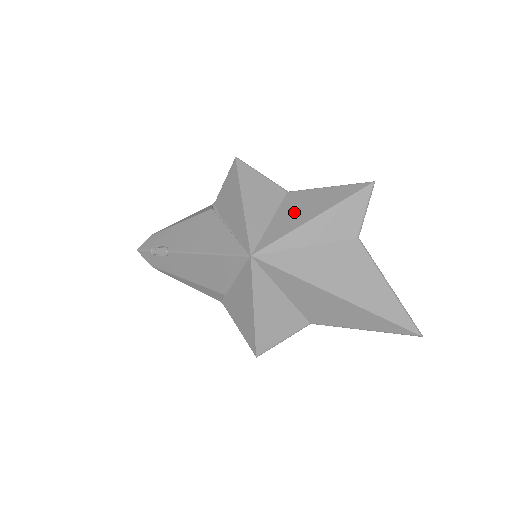
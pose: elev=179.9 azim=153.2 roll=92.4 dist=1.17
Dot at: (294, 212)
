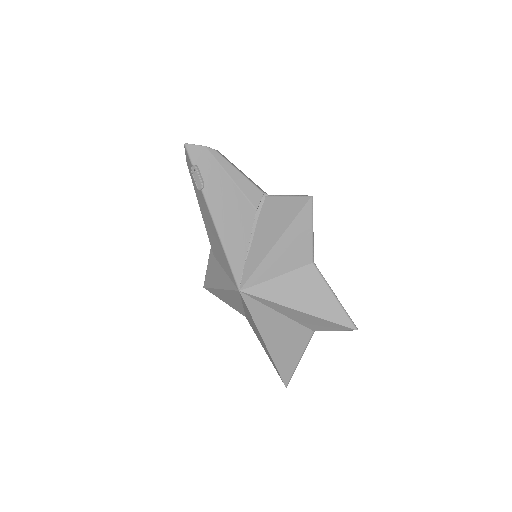
Dot at: (296, 289)
